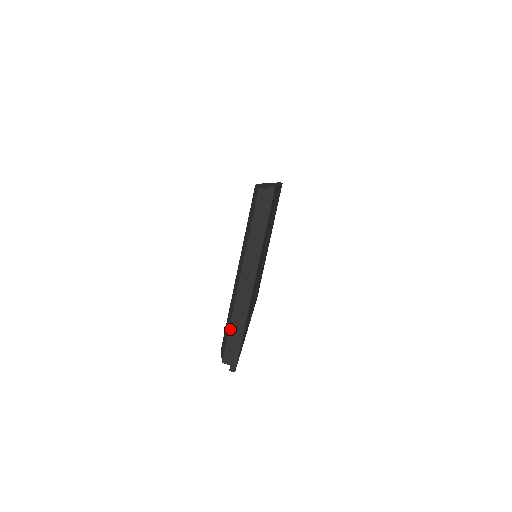
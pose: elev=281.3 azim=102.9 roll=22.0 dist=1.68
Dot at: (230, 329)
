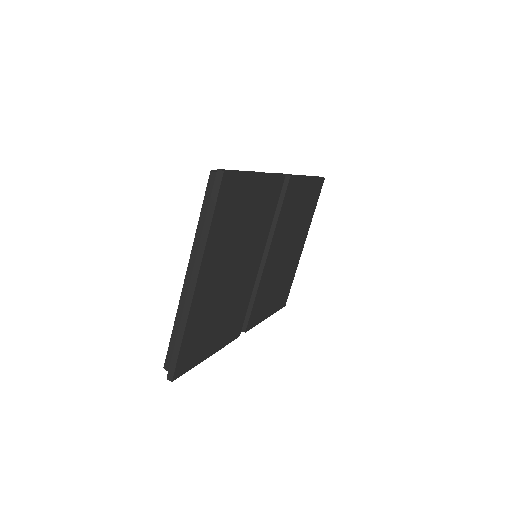
Dot at: (173, 332)
